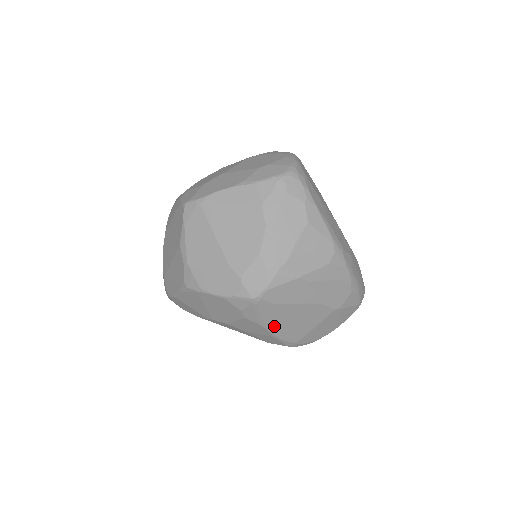
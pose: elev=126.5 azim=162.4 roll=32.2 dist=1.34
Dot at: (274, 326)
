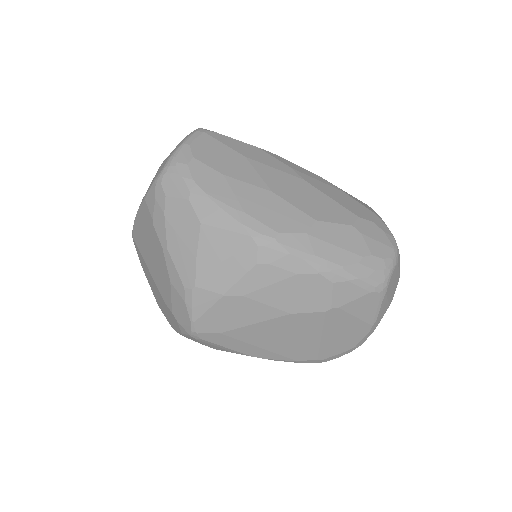
Dot at: (257, 351)
